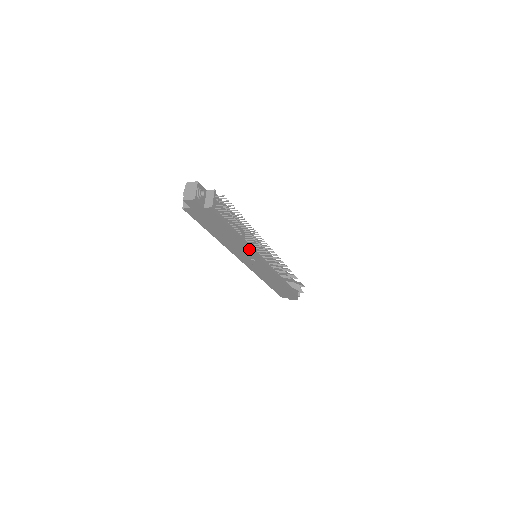
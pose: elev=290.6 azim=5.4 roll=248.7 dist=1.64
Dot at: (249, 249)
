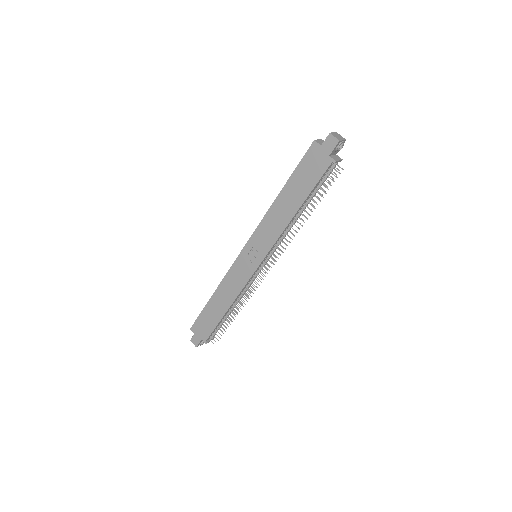
Dot at: (277, 236)
